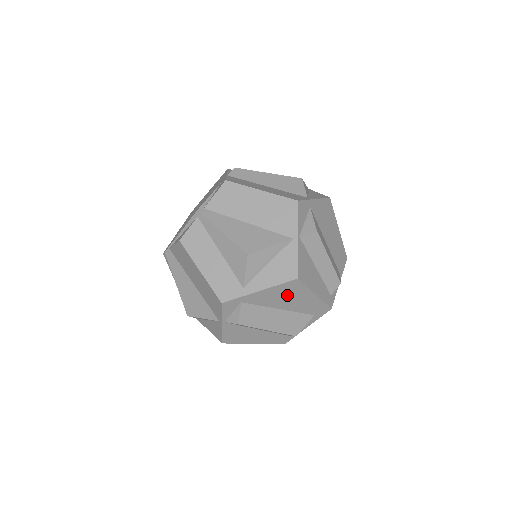
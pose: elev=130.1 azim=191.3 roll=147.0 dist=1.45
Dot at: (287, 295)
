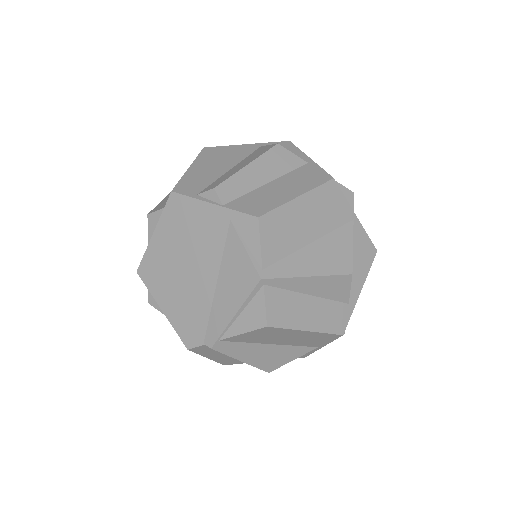
Dot at: occluded
